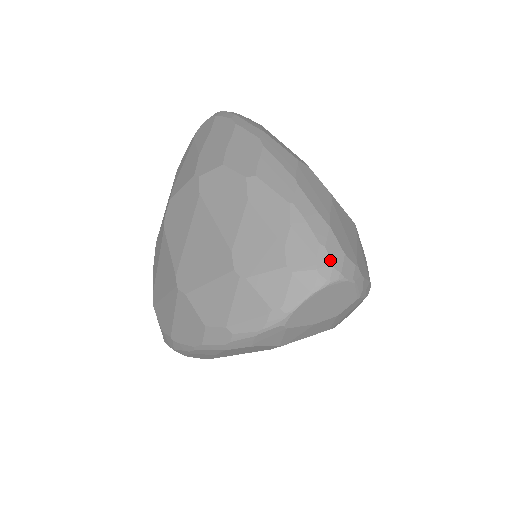
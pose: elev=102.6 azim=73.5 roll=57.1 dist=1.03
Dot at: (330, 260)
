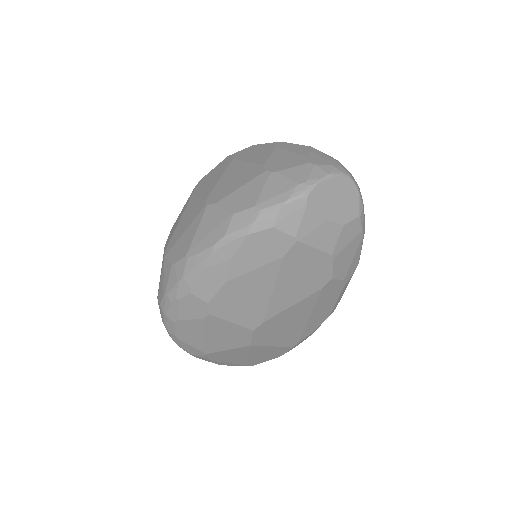
Dot at: (342, 166)
